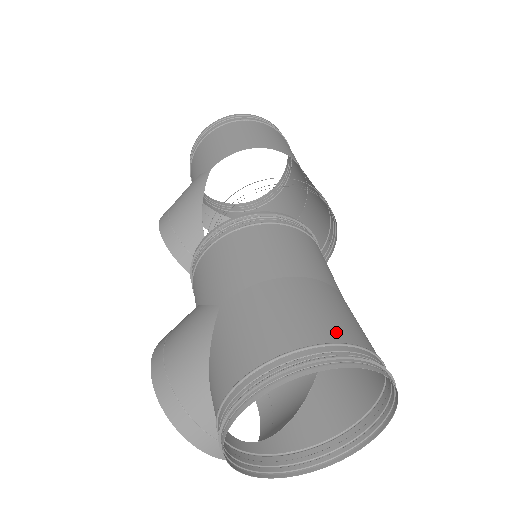
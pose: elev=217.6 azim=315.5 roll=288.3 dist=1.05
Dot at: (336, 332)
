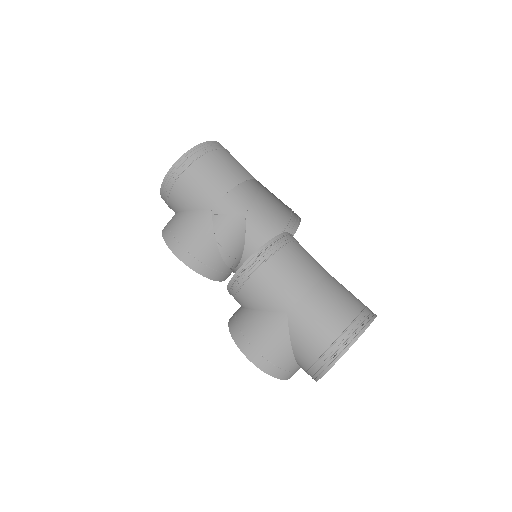
Dot at: (355, 307)
